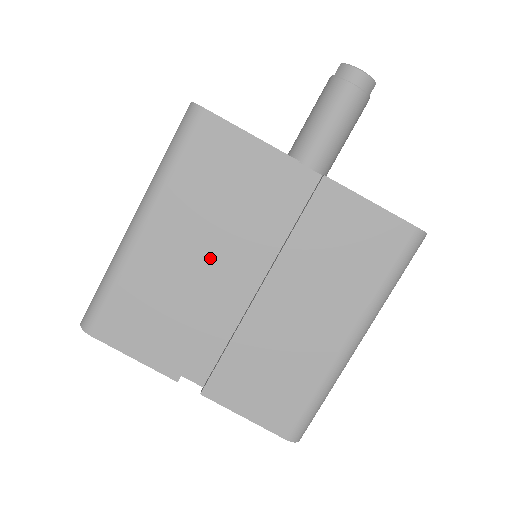
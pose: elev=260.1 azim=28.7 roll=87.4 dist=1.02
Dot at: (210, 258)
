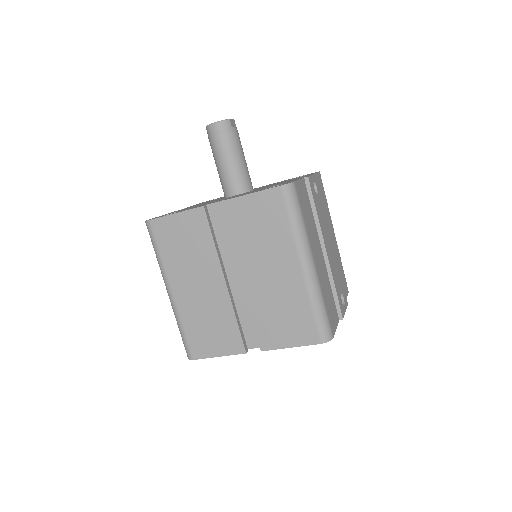
Dot at: (208, 283)
